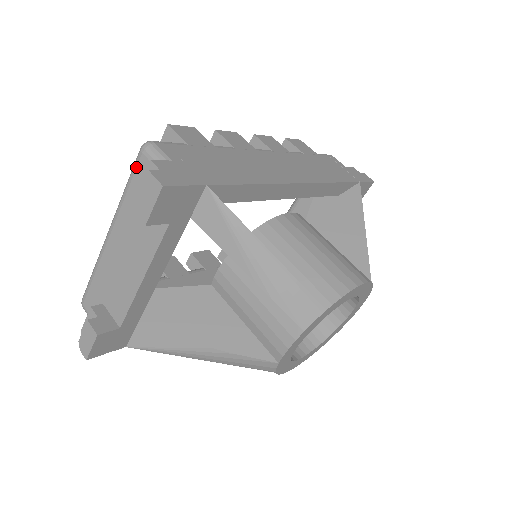
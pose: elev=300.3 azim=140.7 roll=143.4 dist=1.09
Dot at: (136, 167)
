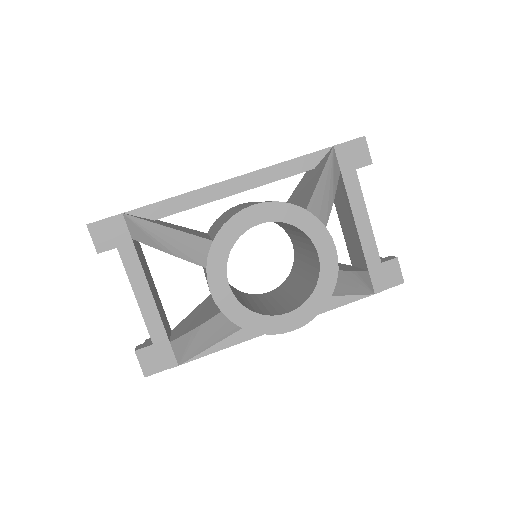
Dot at: occluded
